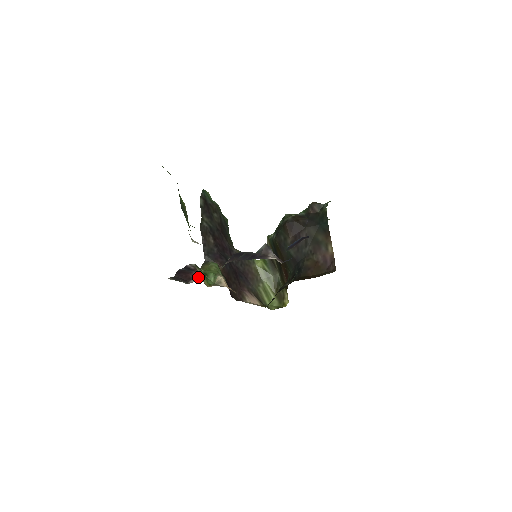
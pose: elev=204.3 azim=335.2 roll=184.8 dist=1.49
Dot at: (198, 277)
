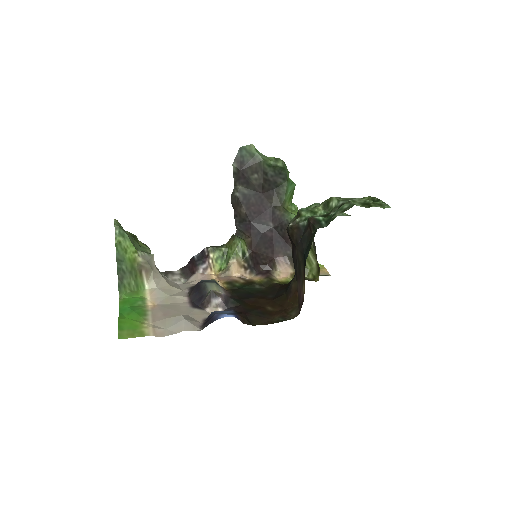
Dot at: (198, 274)
